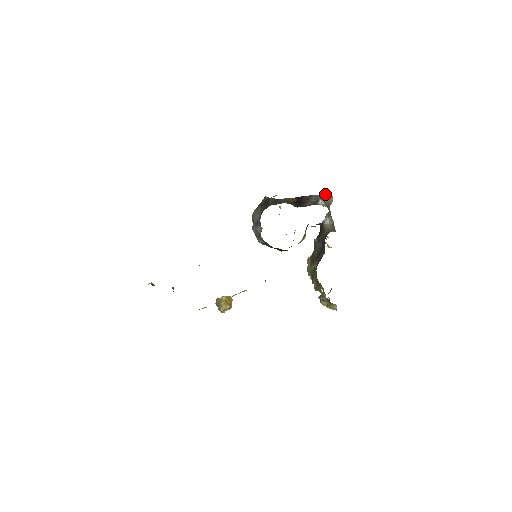
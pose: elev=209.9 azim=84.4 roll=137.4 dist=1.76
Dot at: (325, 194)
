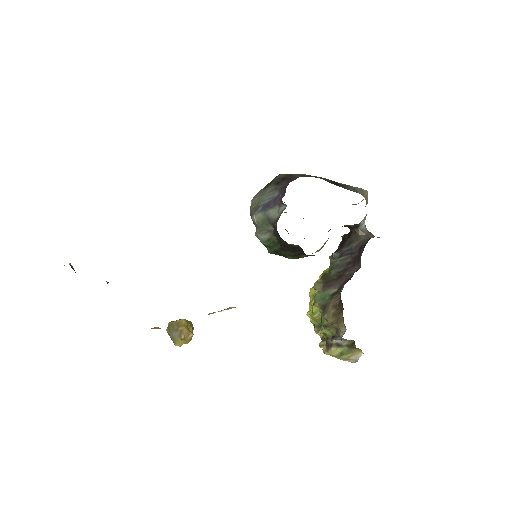
Dot at: (362, 189)
